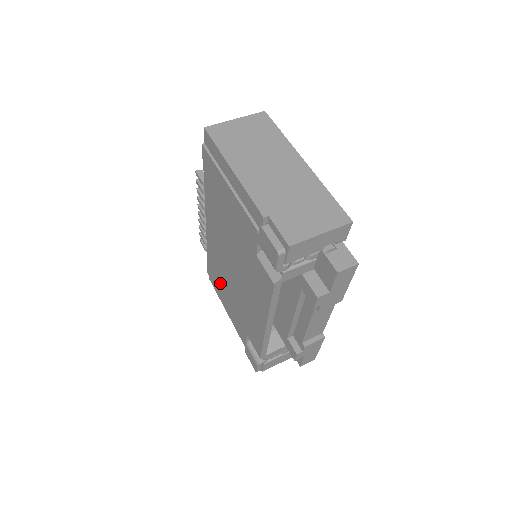
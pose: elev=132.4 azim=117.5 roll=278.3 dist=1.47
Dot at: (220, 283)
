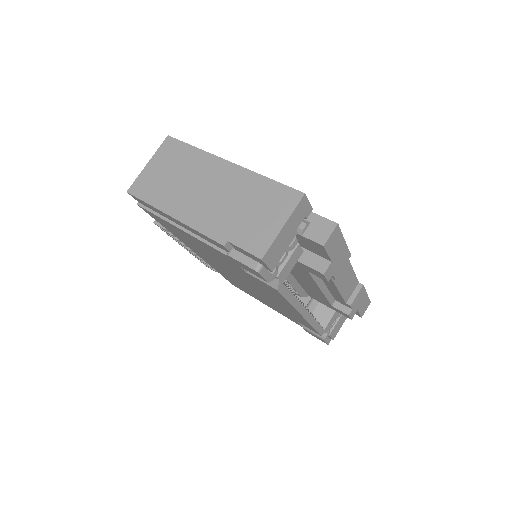
Dot at: (247, 291)
